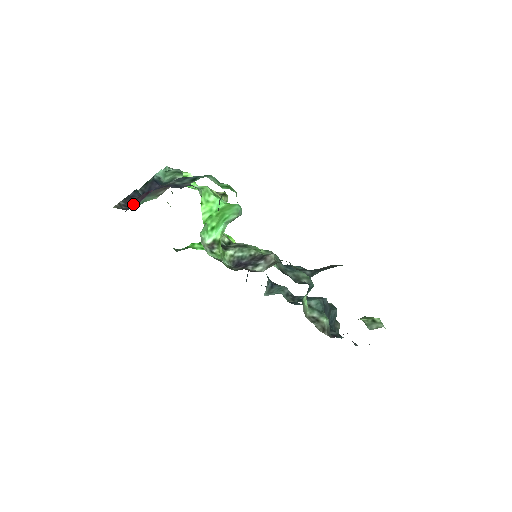
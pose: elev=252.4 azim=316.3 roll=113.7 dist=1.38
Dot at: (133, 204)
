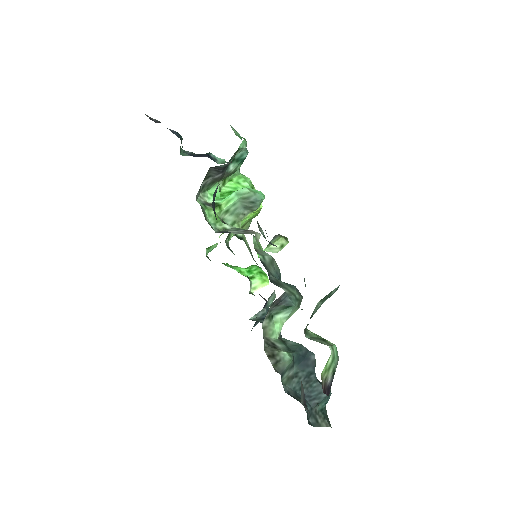
Dot at: occluded
